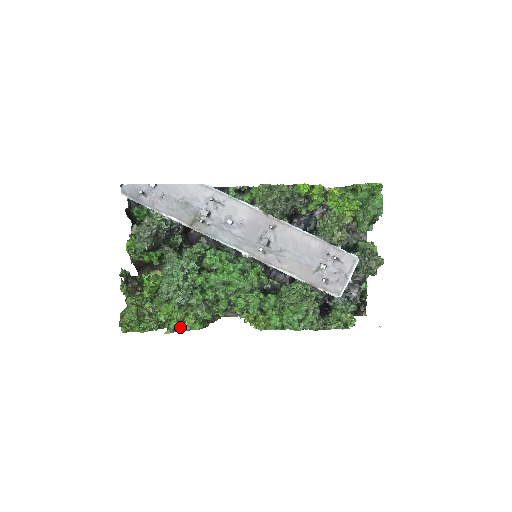
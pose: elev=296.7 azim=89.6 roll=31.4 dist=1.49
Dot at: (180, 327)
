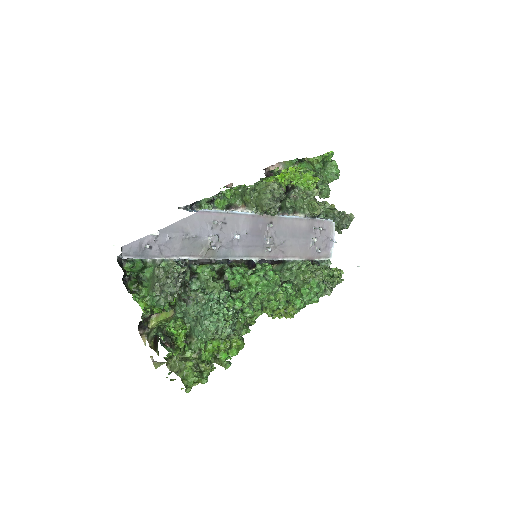
Dot at: (228, 355)
